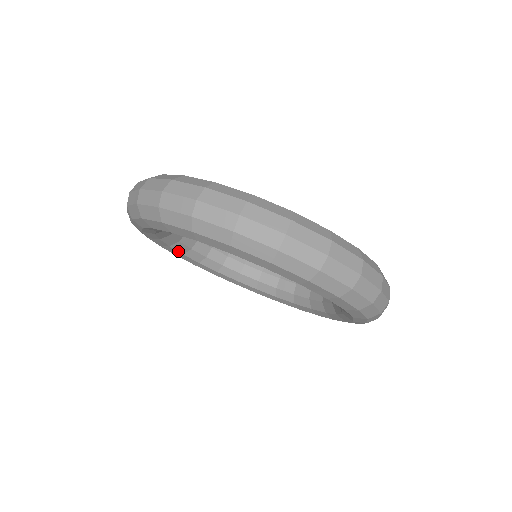
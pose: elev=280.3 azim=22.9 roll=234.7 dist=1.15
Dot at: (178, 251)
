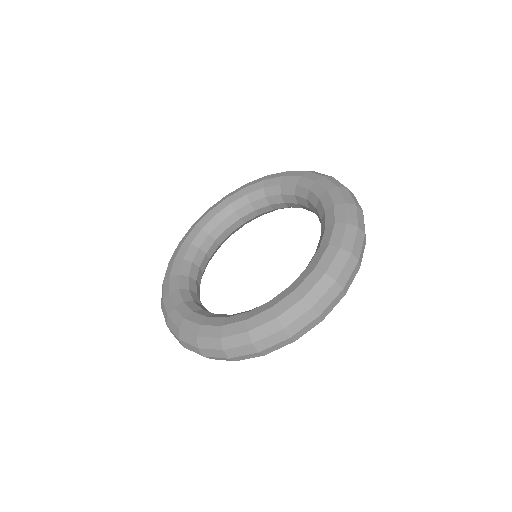
Dot at: occluded
